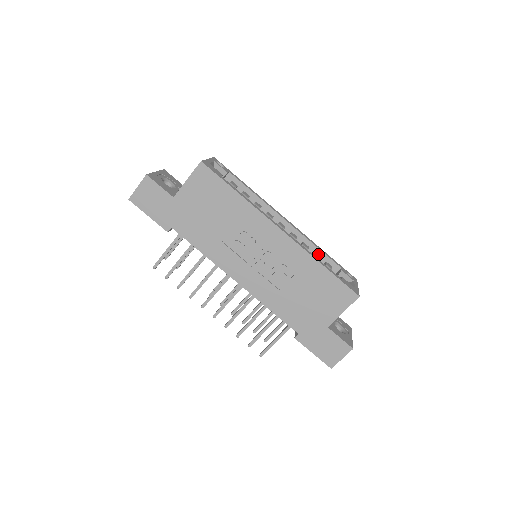
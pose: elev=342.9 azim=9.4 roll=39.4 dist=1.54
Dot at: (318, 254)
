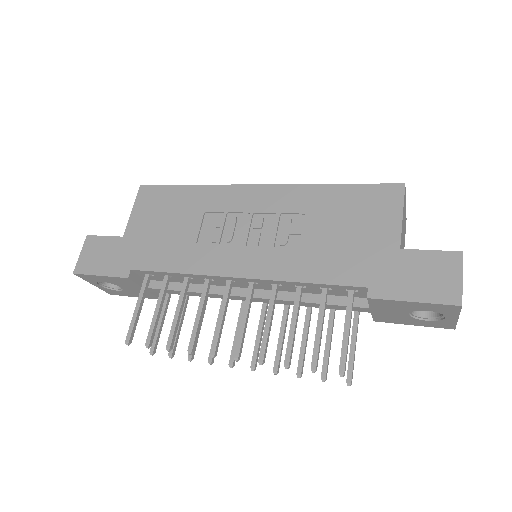
Dot at: occluded
